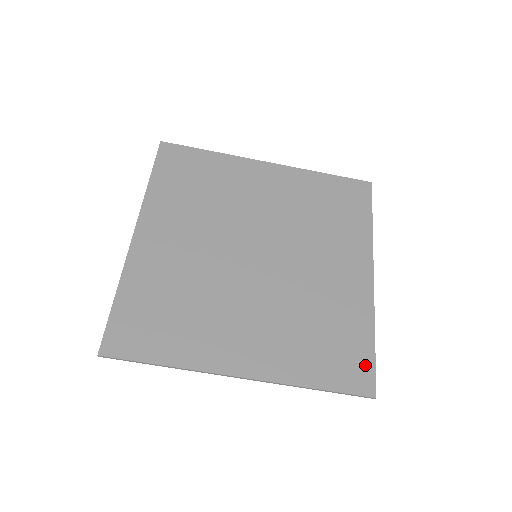
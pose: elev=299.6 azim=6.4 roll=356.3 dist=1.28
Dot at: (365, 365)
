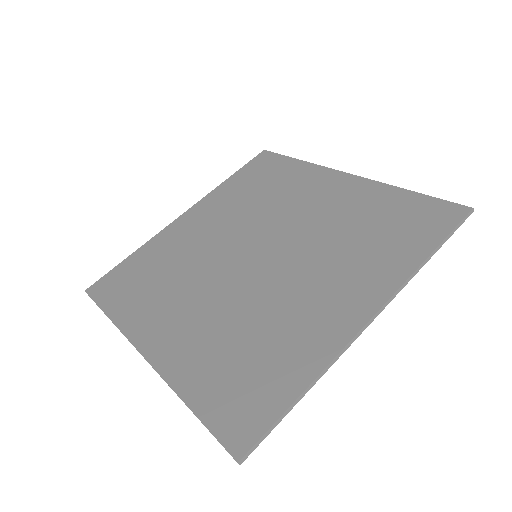
Dot at: (431, 206)
